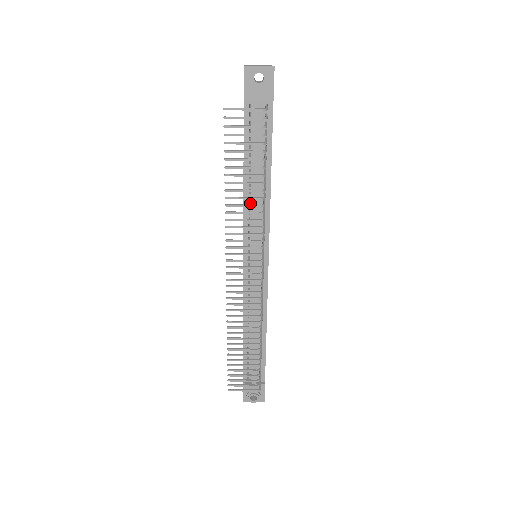
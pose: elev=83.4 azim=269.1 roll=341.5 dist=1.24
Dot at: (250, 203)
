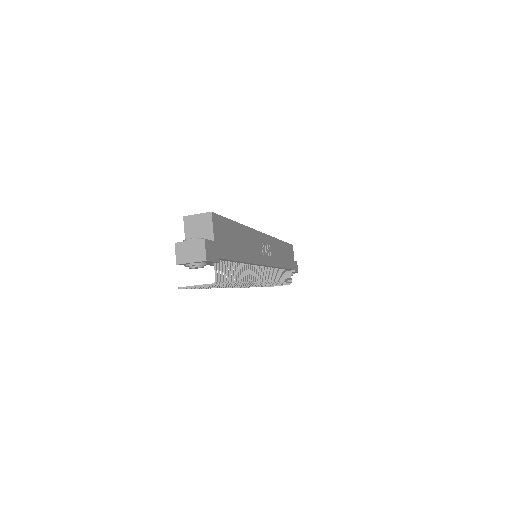
Dot at: occluded
